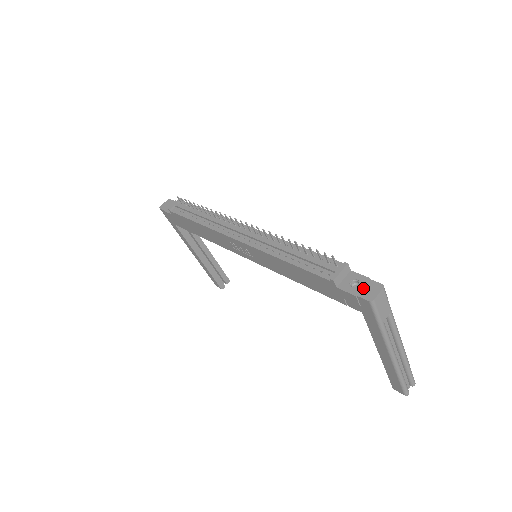
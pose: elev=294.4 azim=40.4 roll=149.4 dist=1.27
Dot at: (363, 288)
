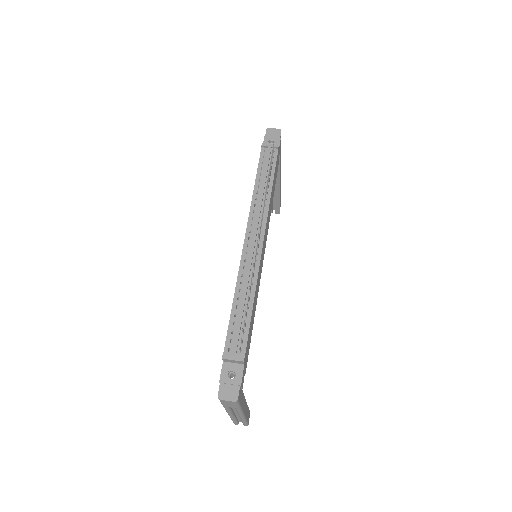
Dot at: (229, 385)
